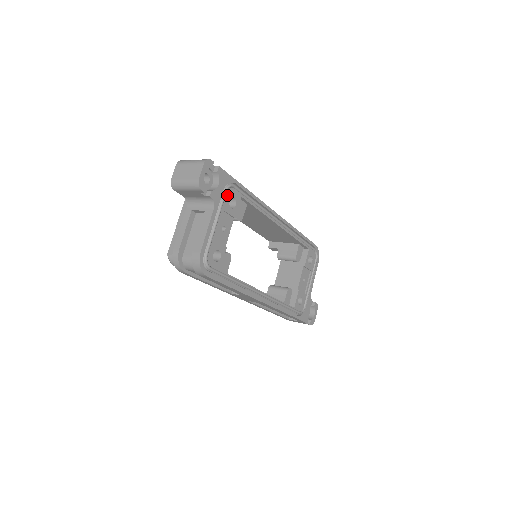
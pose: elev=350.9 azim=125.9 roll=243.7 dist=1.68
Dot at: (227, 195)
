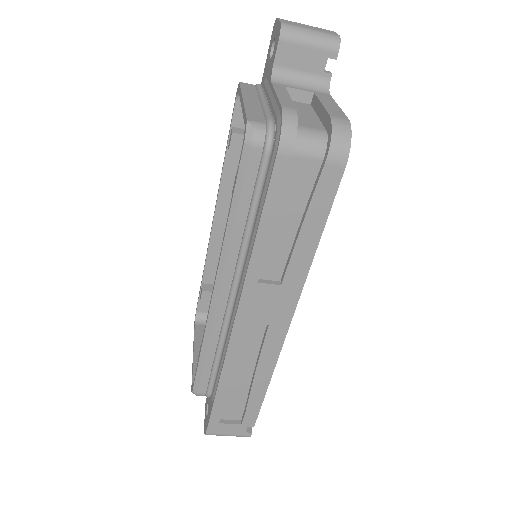
Dot at: occluded
